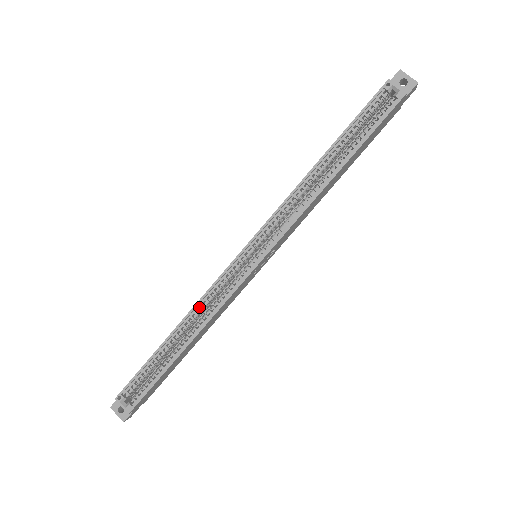
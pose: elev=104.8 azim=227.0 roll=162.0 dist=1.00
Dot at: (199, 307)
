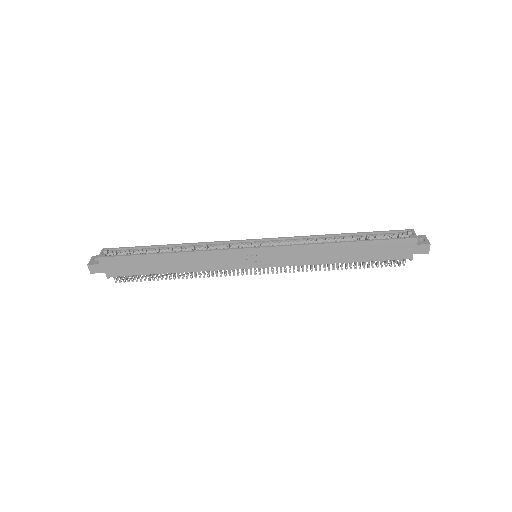
Dot at: (199, 246)
